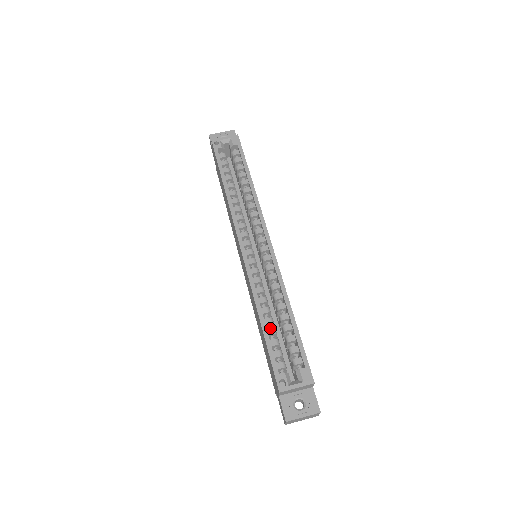
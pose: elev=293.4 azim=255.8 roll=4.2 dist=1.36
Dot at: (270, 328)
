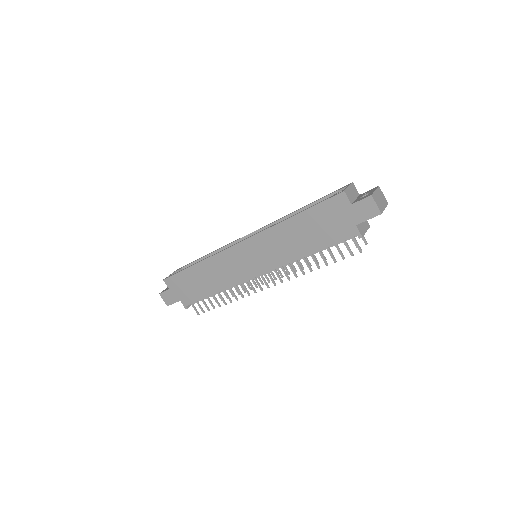
Dot at: occluded
